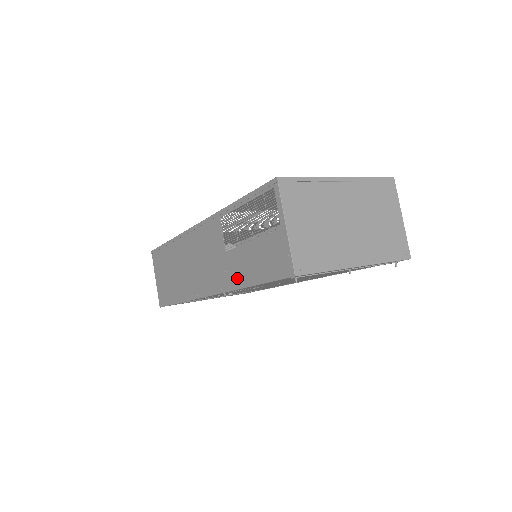
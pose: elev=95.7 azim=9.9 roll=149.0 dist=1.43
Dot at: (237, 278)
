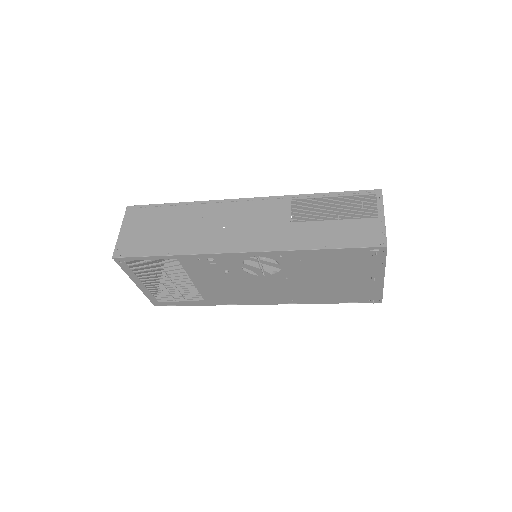
Dot at: (302, 242)
